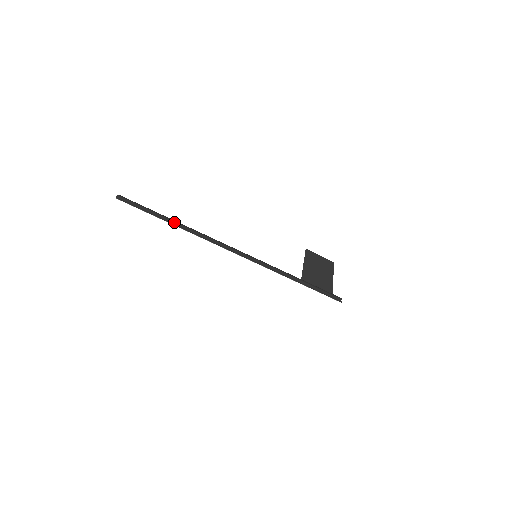
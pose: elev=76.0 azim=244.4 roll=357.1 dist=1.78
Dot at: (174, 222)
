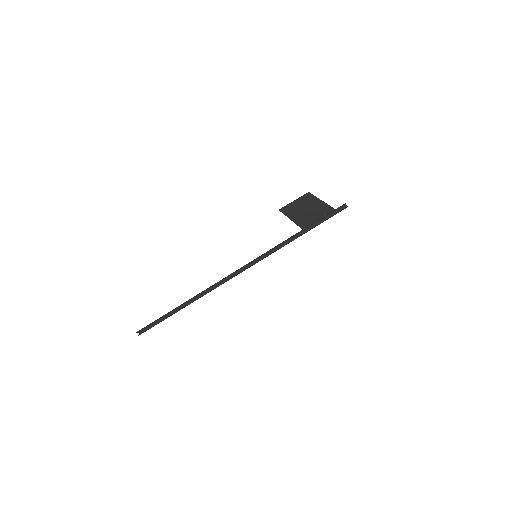
Dot at: (185, 303)
